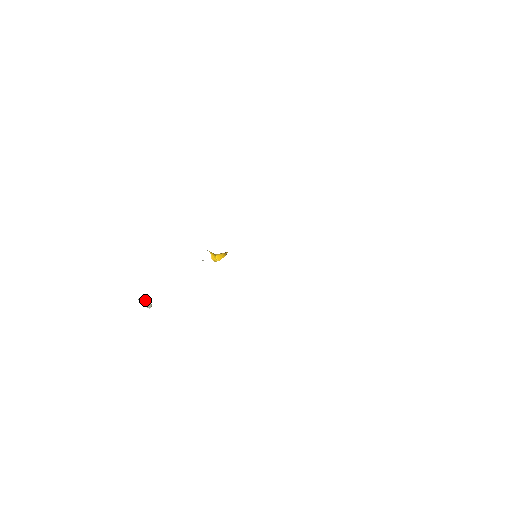
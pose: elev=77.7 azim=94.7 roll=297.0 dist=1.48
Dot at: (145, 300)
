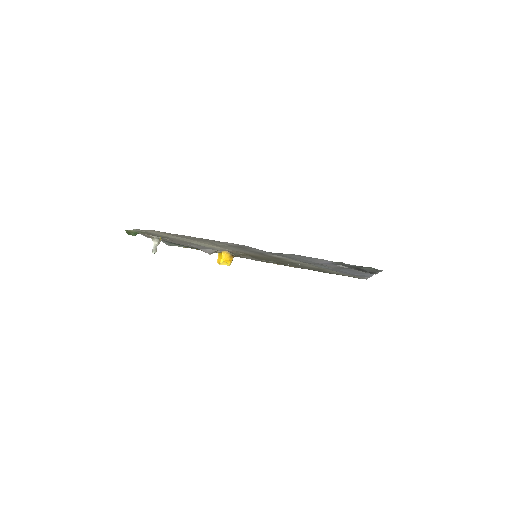
Dot at: (154, 240)
